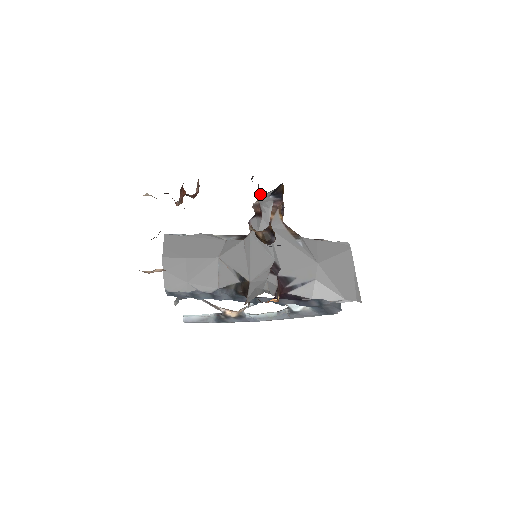
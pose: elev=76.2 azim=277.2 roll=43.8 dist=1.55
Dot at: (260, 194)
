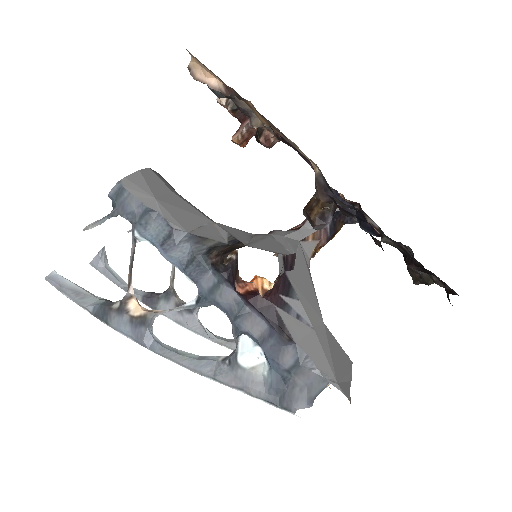
Dot at: occluded
